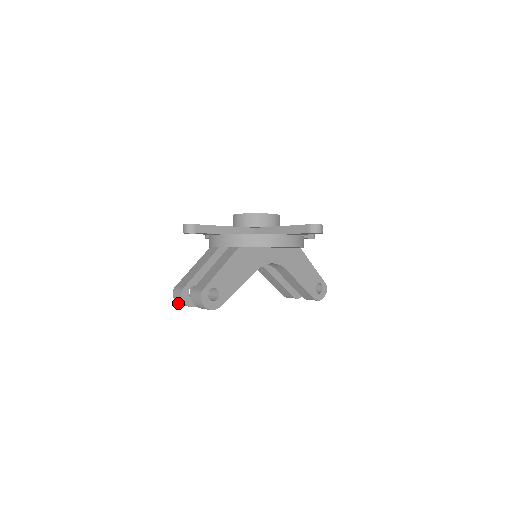
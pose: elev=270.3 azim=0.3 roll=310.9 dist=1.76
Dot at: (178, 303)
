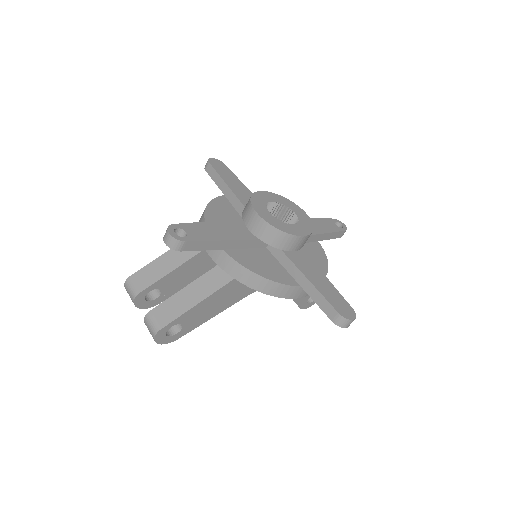
Dot at: occluded
